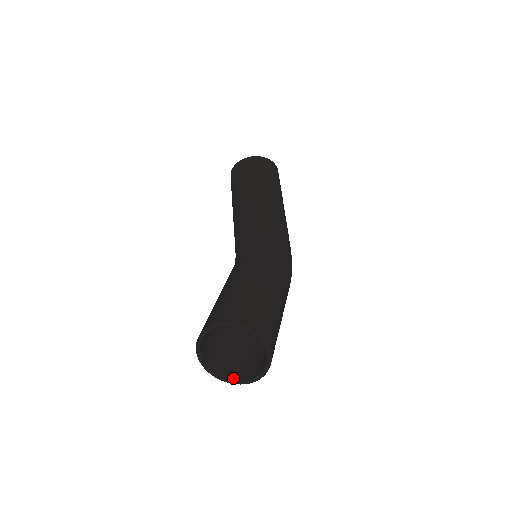
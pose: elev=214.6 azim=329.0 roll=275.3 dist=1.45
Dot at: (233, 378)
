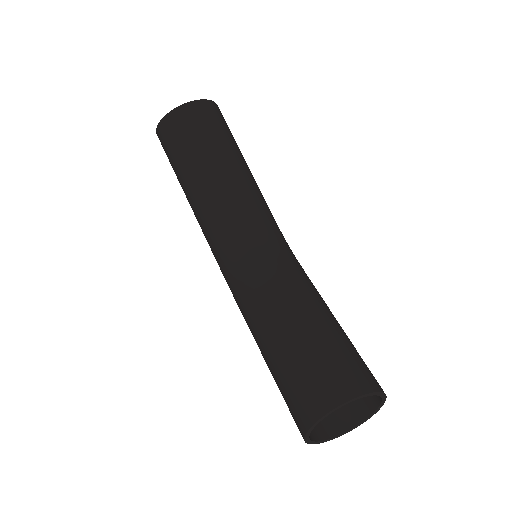
Dot at: (327, 436)
